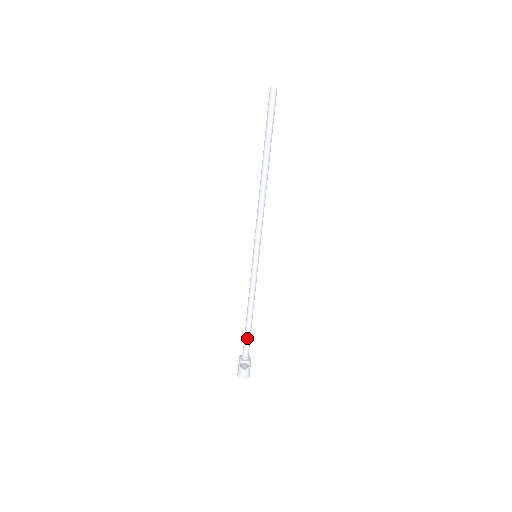
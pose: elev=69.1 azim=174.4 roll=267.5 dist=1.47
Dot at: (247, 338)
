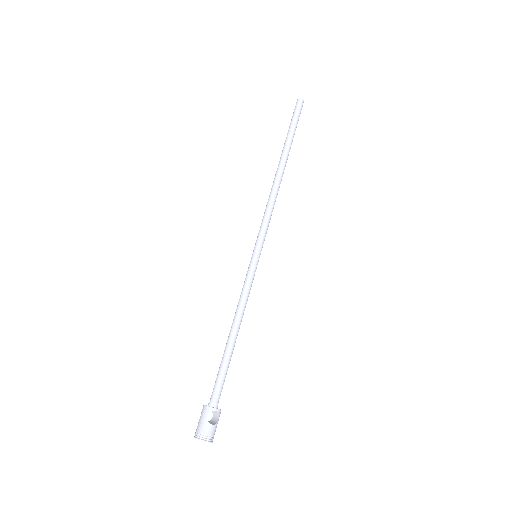
Dot at: (225, 370)
